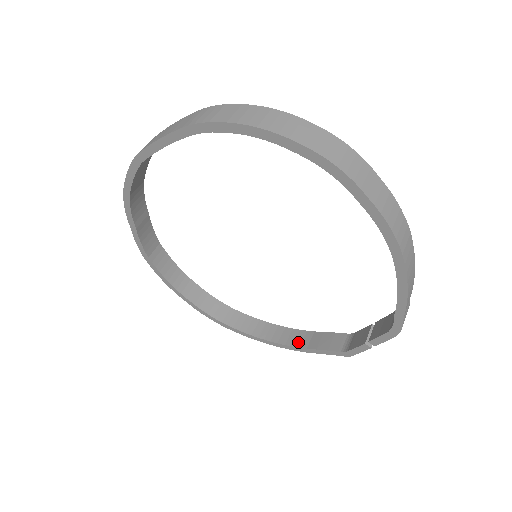
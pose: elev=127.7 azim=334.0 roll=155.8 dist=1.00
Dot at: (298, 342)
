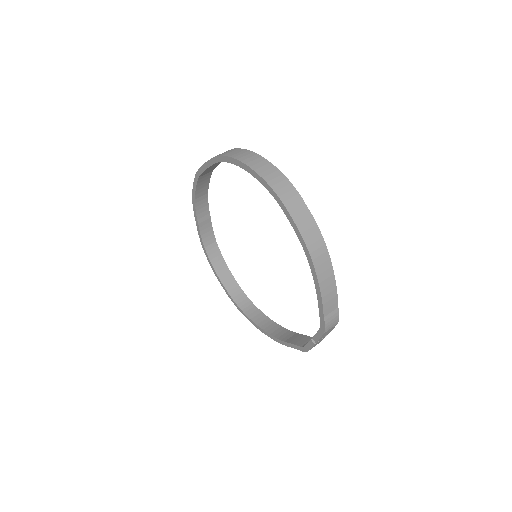
Dot at: (282, 337)
